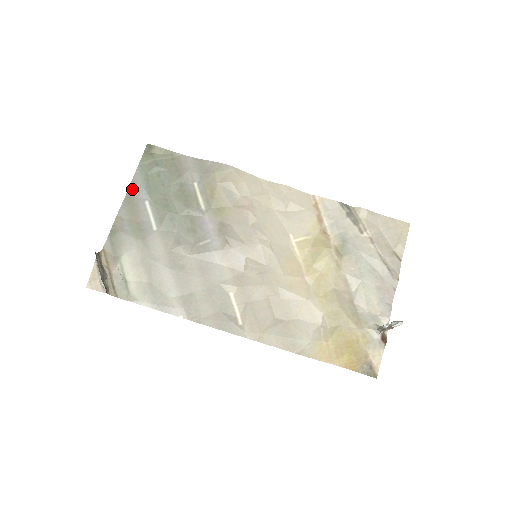
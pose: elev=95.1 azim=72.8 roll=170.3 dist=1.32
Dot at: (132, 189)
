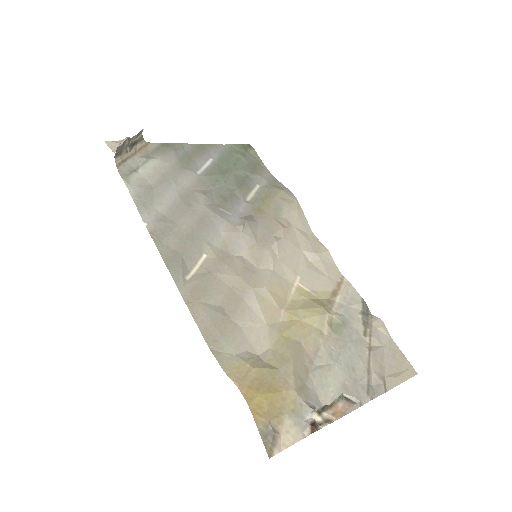
Dot at: (211, 146)
